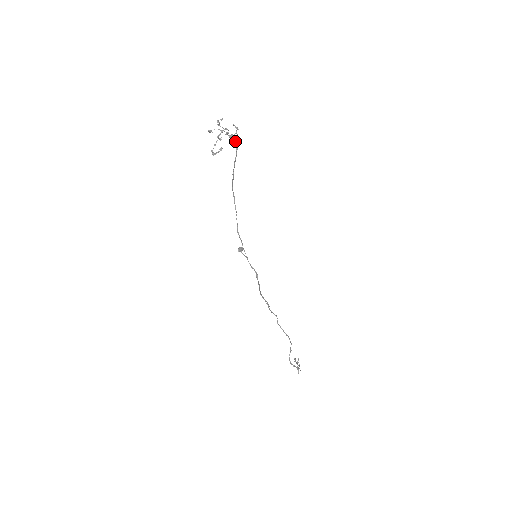
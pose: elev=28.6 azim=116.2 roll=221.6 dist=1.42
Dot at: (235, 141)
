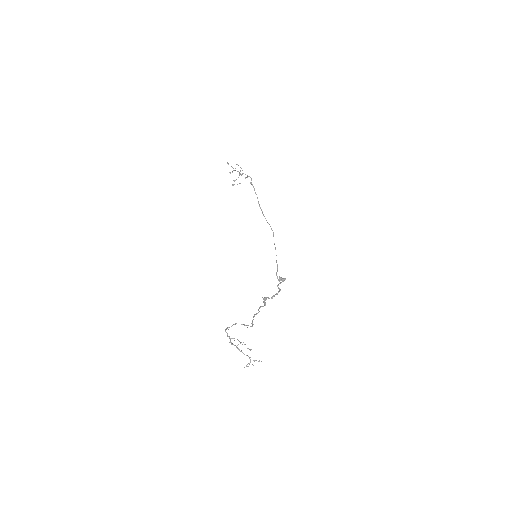
Dot at: (239, 173)
